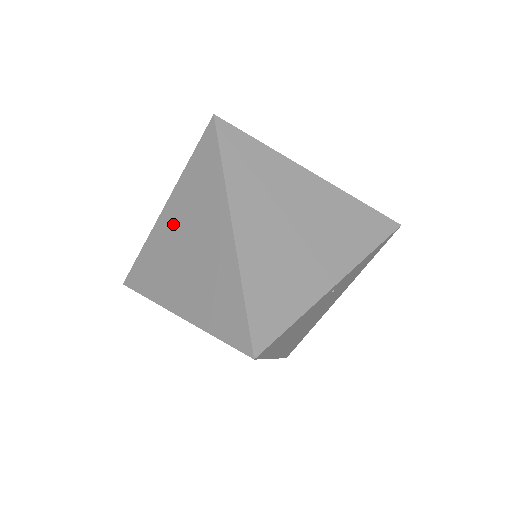
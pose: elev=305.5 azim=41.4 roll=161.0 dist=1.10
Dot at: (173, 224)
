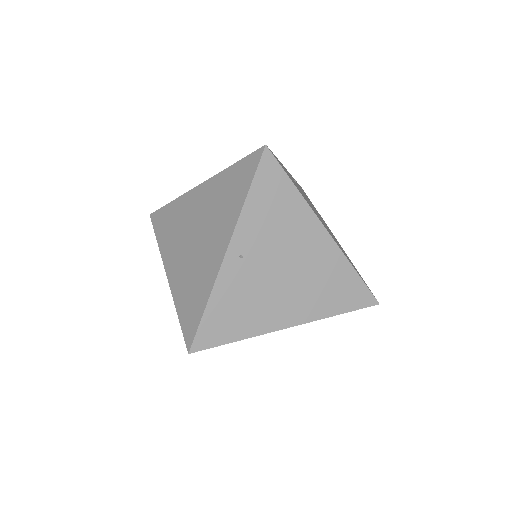
Dot at: (177, 259)
